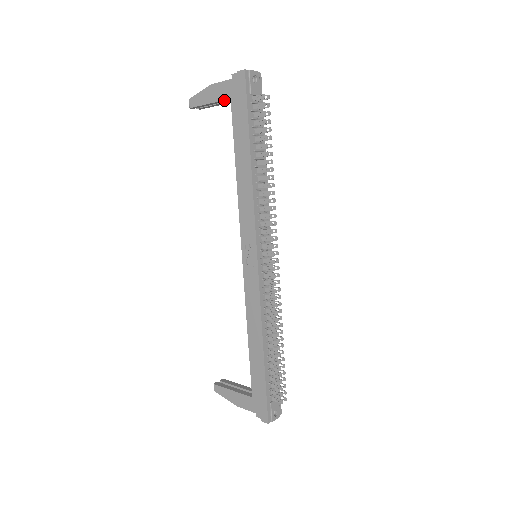
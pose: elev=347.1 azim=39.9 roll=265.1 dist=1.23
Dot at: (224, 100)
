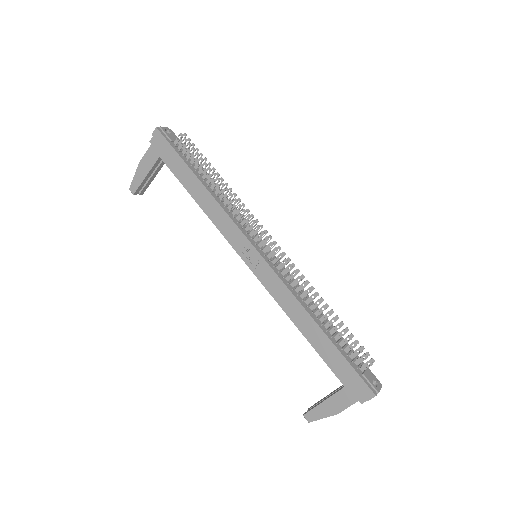
Dot at: (155, 164)
